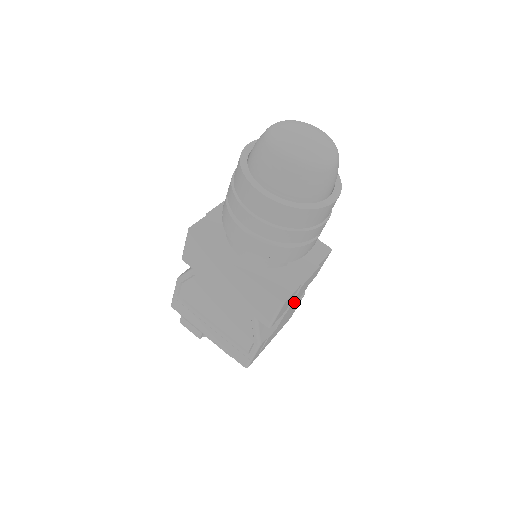
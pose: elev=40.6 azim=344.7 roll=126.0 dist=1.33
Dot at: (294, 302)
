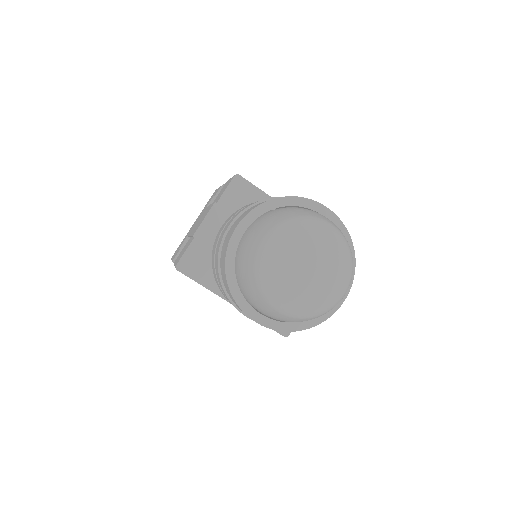
Dot at: occluded
